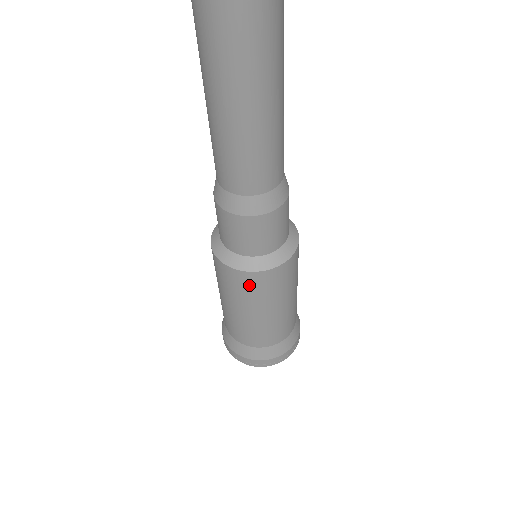
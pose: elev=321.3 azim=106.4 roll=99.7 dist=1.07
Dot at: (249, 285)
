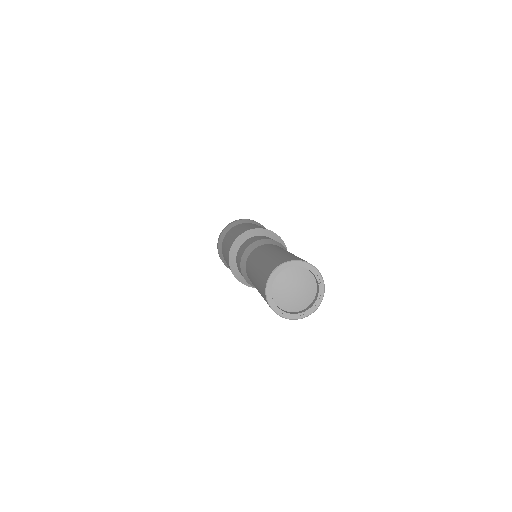
Dot at: occluded
